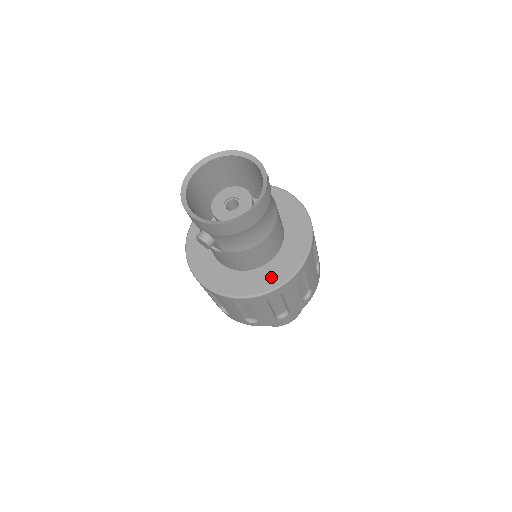
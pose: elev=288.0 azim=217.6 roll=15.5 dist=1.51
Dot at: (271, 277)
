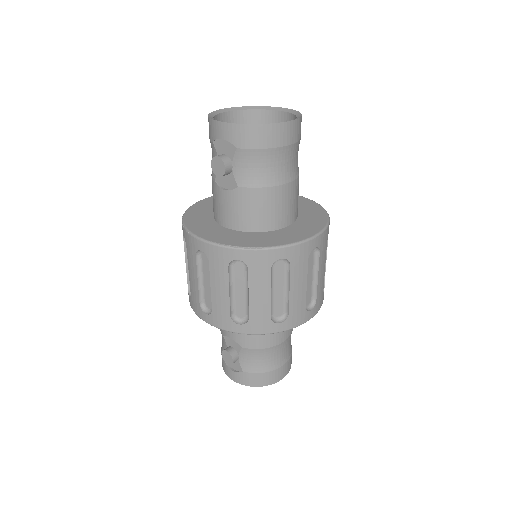
Dot at: (281, 238)
